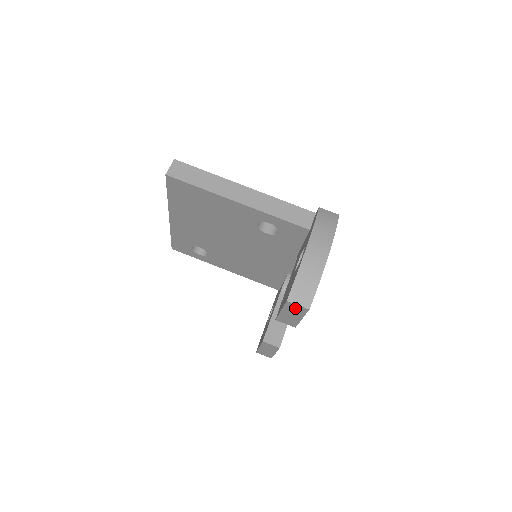
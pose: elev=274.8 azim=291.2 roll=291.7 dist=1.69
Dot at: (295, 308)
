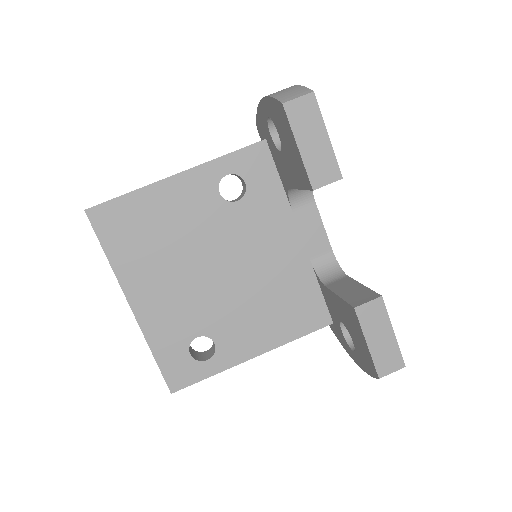
Dot at: (302, 112)
